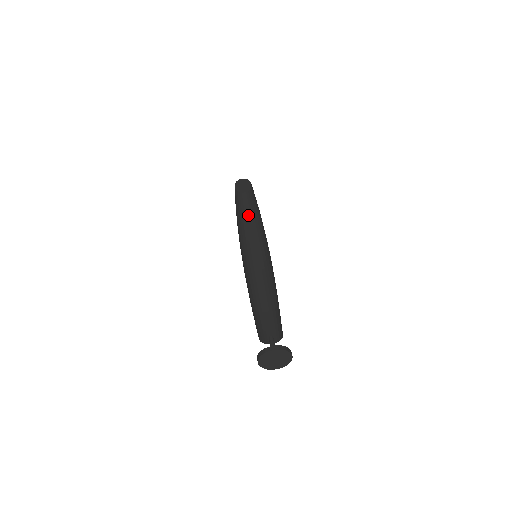
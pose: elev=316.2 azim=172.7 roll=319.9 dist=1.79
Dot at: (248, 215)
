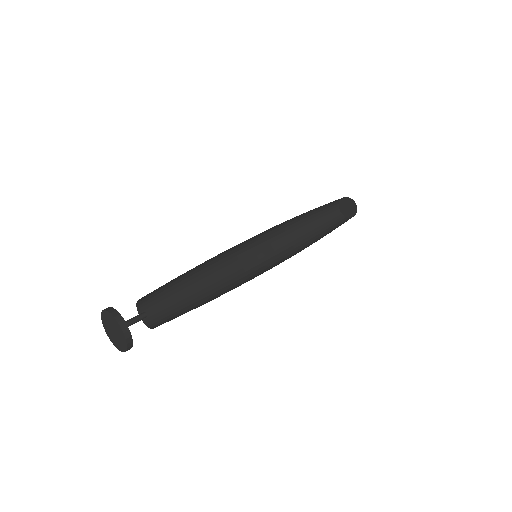
Dot at: (314, 229)
